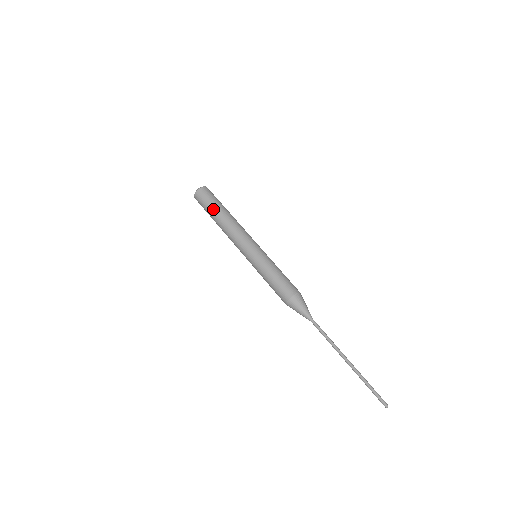
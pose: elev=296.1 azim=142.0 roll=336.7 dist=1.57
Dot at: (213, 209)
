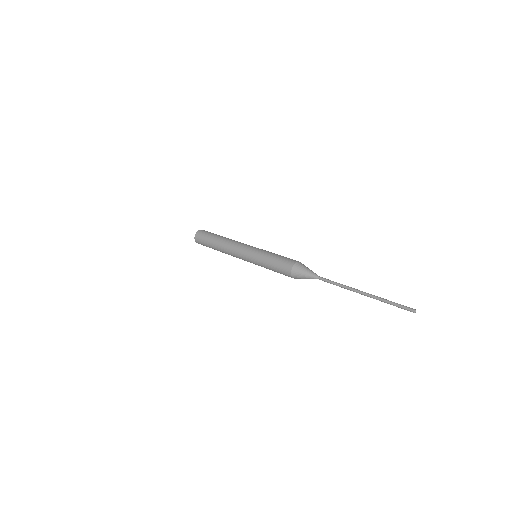
Dot at: (211, 238)
